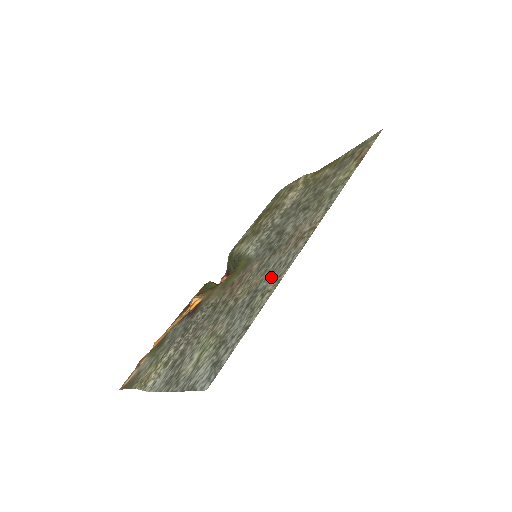
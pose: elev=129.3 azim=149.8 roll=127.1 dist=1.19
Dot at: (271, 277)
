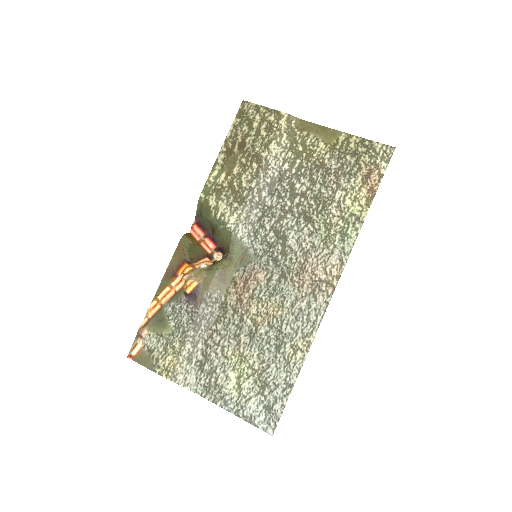
Dot at: (296, 326)
